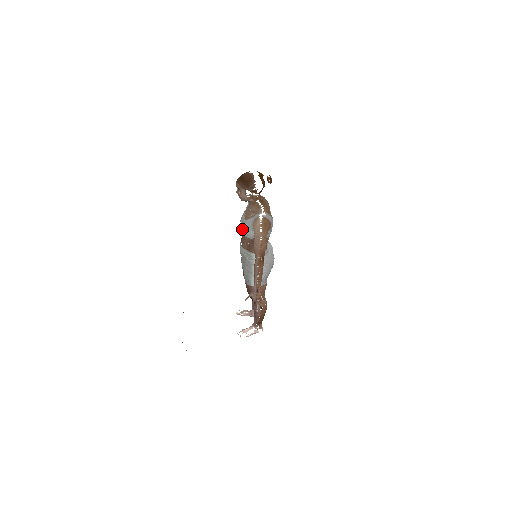
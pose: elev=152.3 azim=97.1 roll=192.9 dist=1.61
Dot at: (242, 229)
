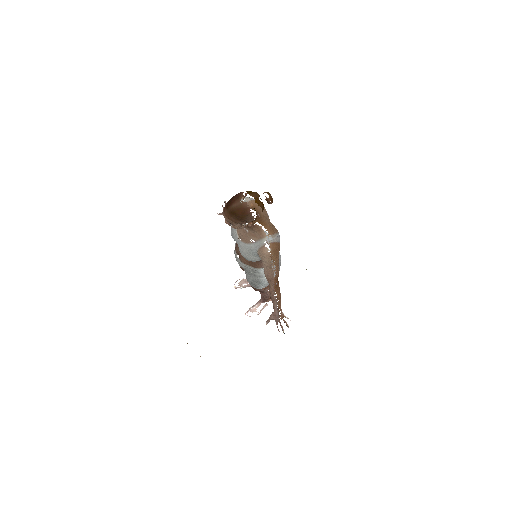
Dot at: (241, 253)
